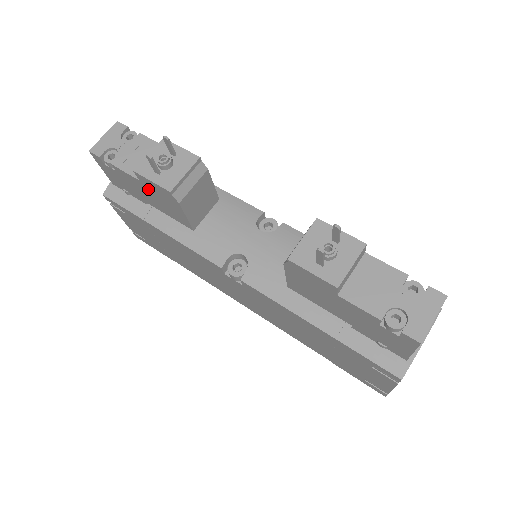
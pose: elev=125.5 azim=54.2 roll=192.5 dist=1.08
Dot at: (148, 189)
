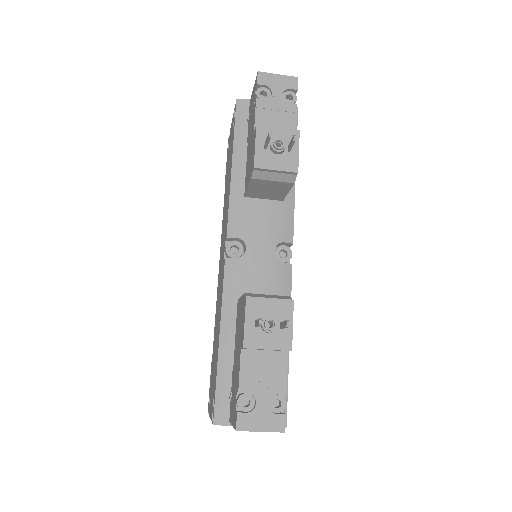
Dot at: (252, 143)
